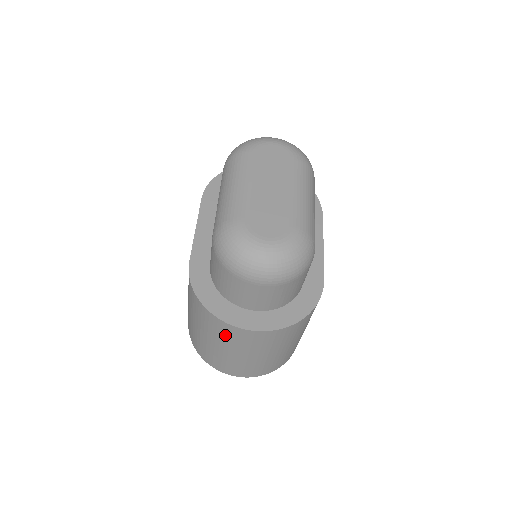
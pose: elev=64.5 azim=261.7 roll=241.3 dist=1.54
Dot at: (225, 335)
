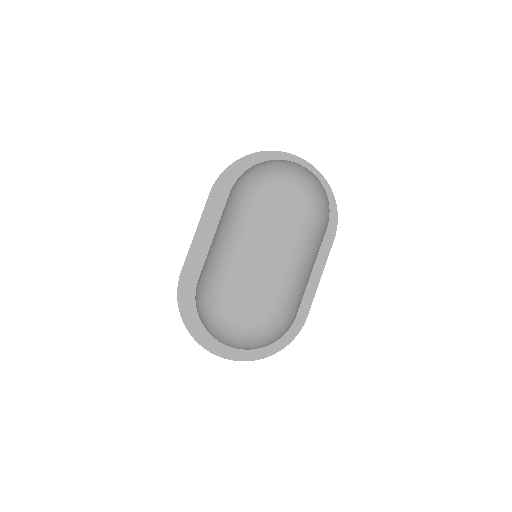
Dot at: occluded
